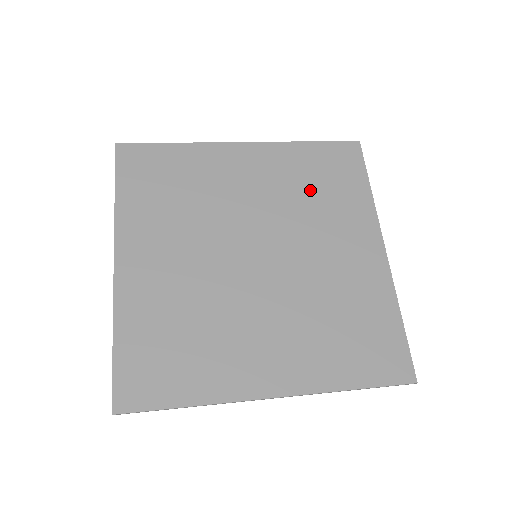
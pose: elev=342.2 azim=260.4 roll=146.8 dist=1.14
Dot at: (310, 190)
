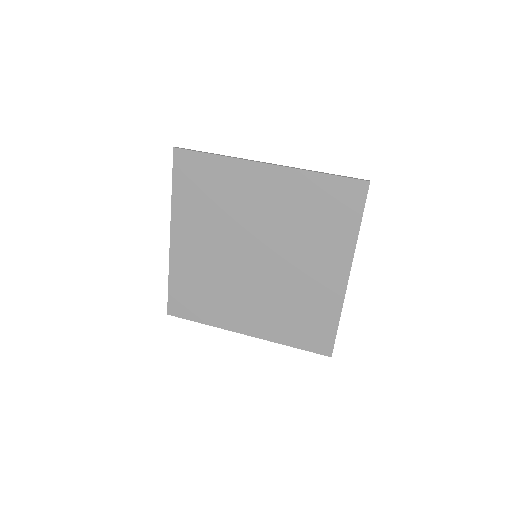
Dot at: (308, 218)
